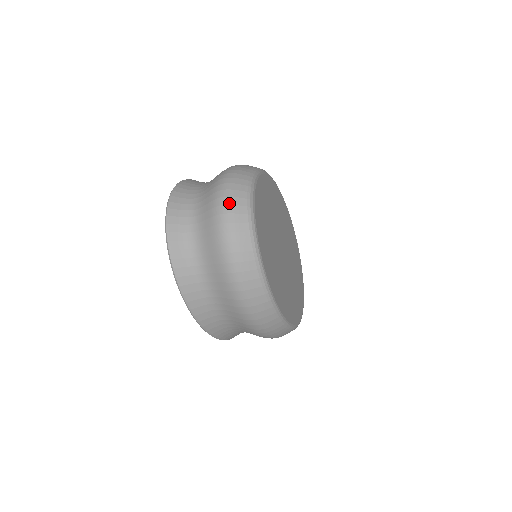
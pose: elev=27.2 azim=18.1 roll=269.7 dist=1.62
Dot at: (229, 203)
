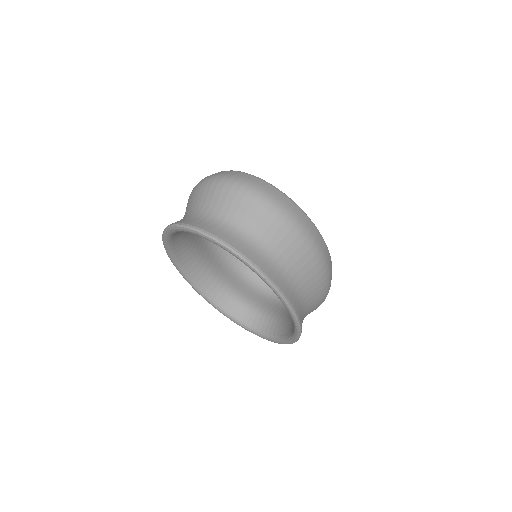
Dot at: (237, 179)
